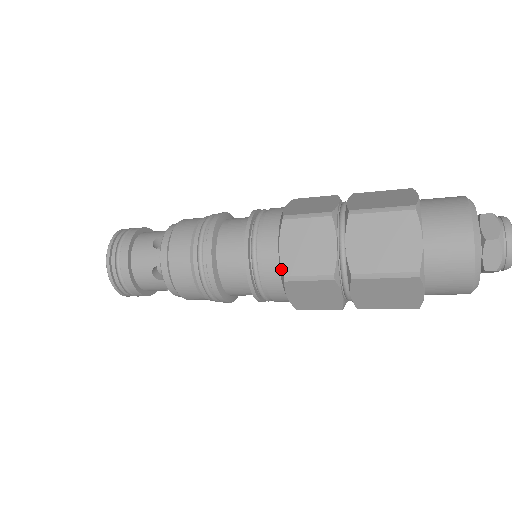
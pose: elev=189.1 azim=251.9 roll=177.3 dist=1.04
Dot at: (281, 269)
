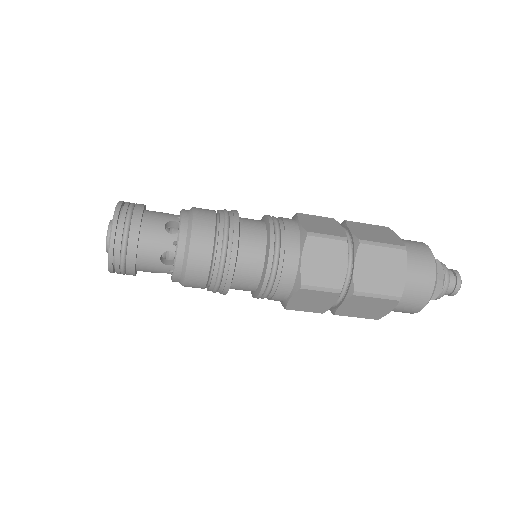
Dot at: (300, 277)
